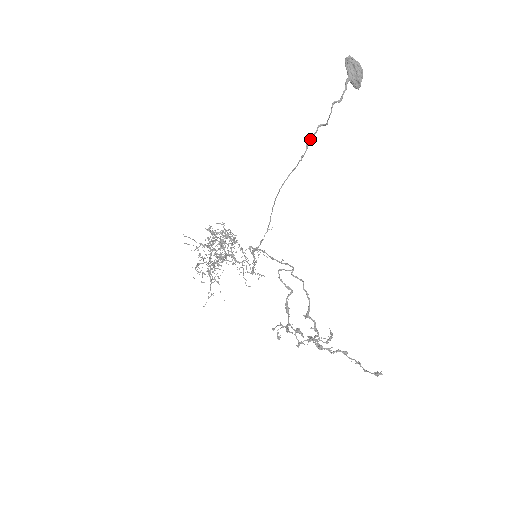
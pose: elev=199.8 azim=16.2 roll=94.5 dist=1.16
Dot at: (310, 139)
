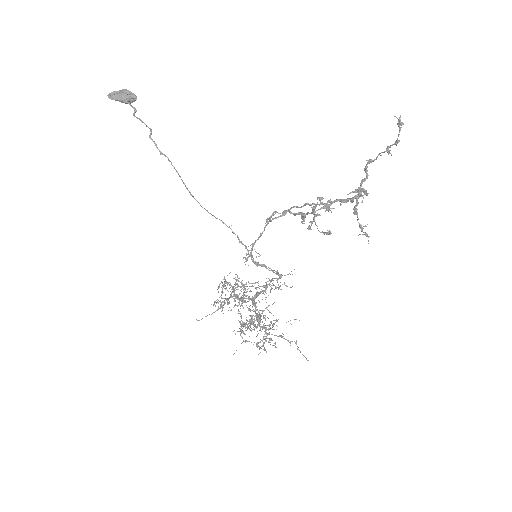
Dot at: occluded
